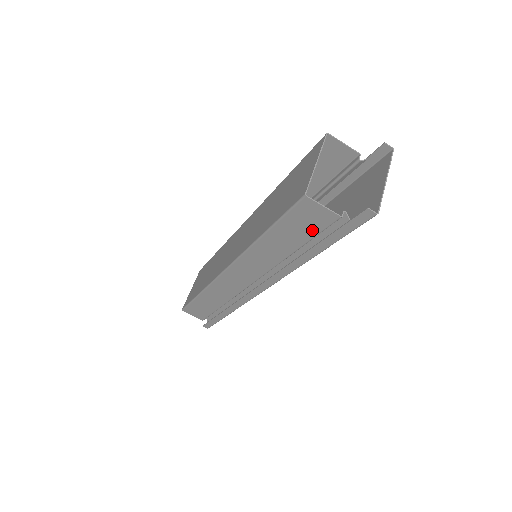
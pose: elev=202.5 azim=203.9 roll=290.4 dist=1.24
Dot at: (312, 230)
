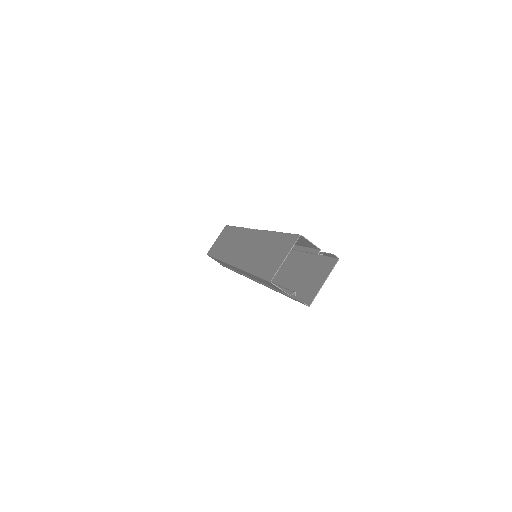
Dot at: (277, 289)
